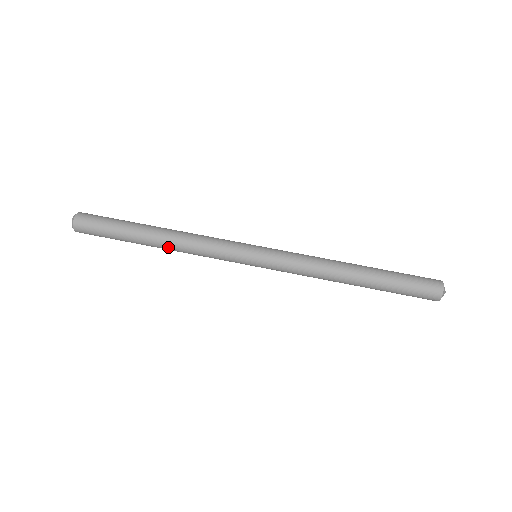
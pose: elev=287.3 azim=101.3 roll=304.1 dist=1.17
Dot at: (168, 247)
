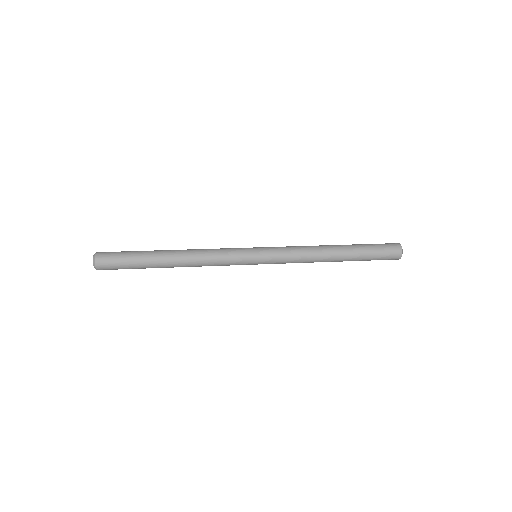
Dot at: (183, 256)
